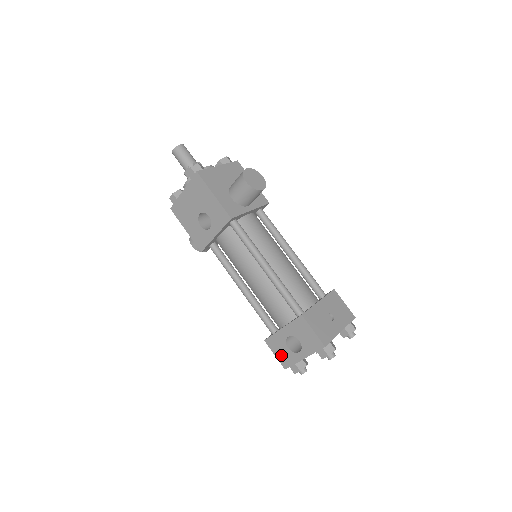
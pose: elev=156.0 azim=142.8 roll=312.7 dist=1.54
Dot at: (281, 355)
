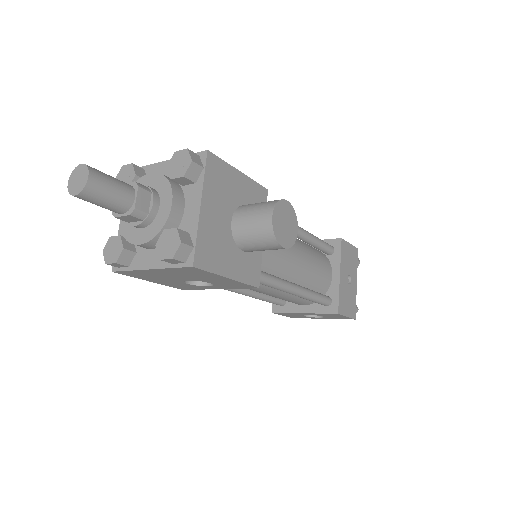
Dot at: (292, 316)
